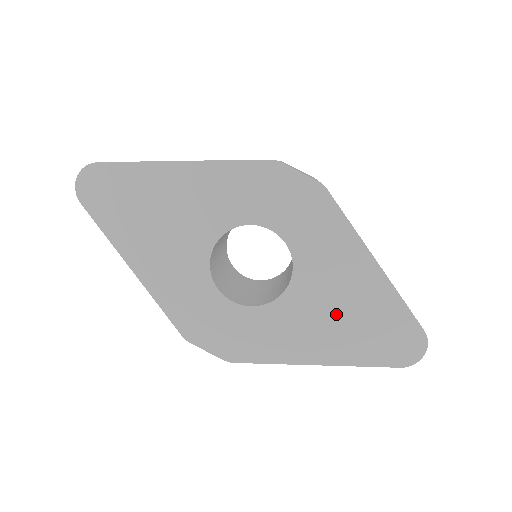
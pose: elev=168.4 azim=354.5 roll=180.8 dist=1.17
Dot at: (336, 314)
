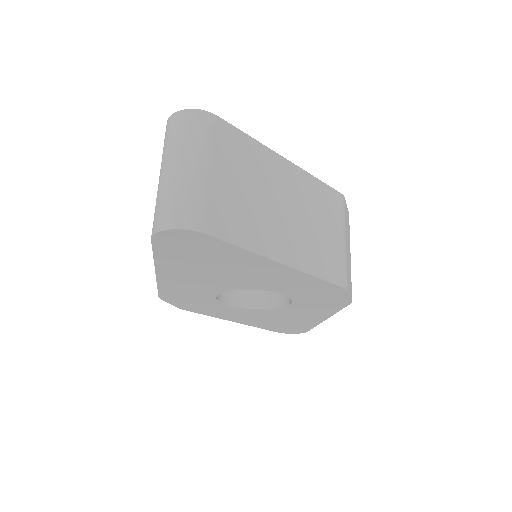
Dot at: (275, 320)
